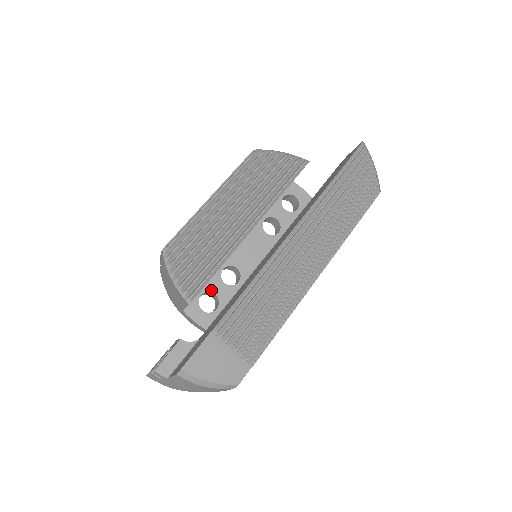
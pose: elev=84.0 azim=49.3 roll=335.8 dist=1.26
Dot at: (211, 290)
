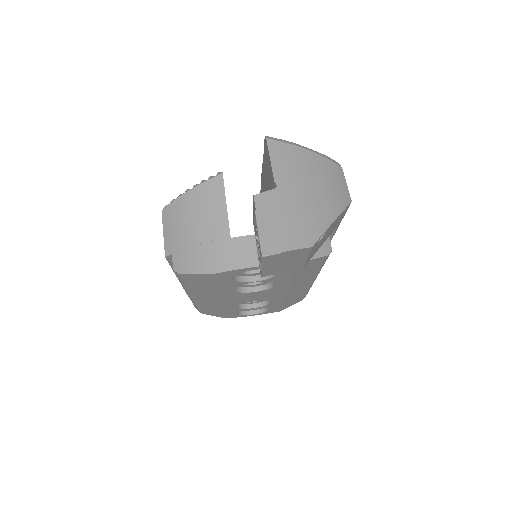
Dot at: occluded
